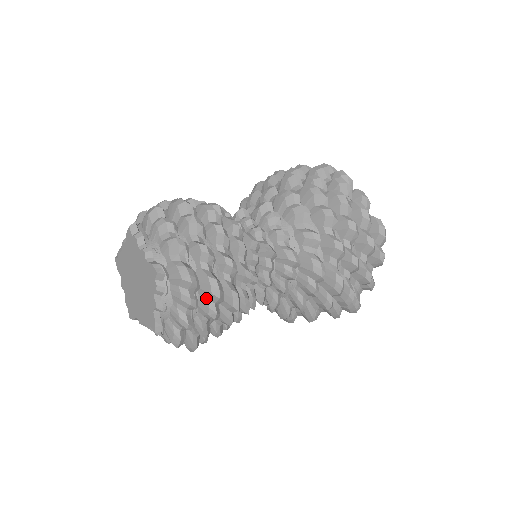
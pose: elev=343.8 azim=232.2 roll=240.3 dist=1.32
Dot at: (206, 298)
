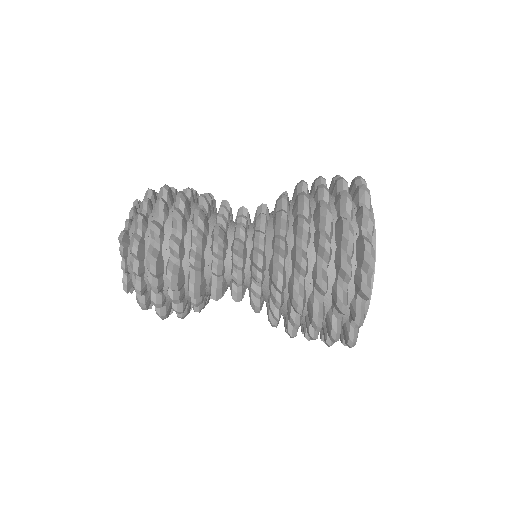
Dot at: occluded
